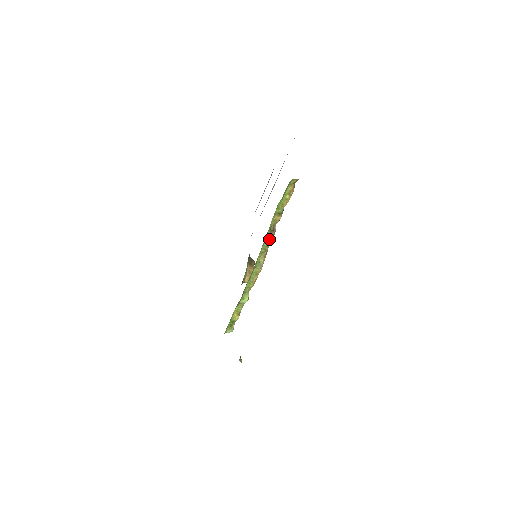
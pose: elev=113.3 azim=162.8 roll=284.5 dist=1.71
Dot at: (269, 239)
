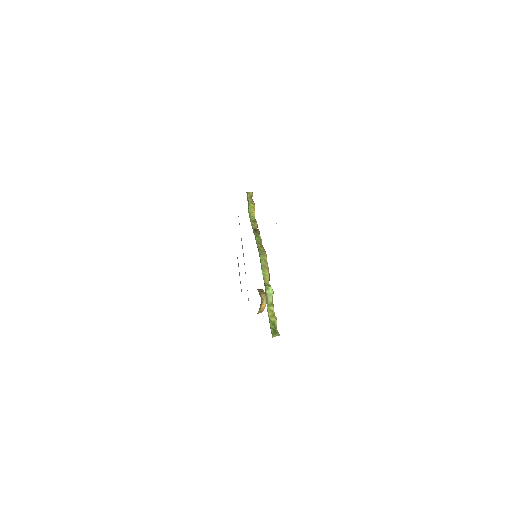
Dot at: (257, 235)
